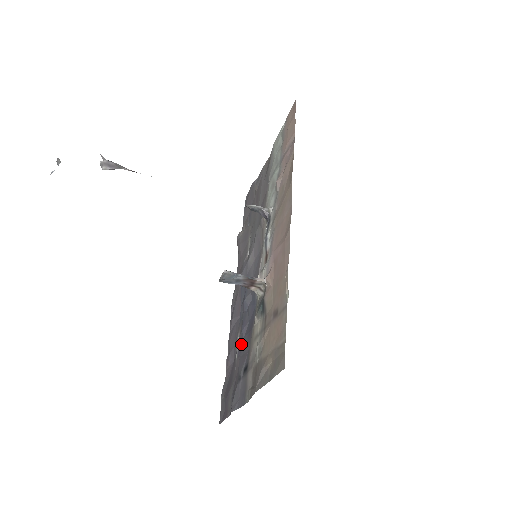
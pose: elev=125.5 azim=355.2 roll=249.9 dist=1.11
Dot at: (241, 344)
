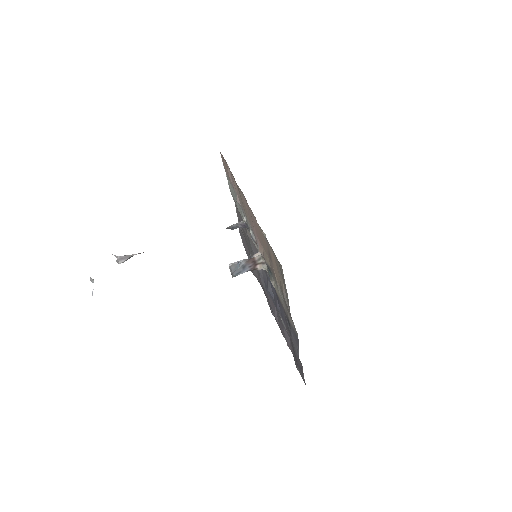
Dot at: (282, 317)
